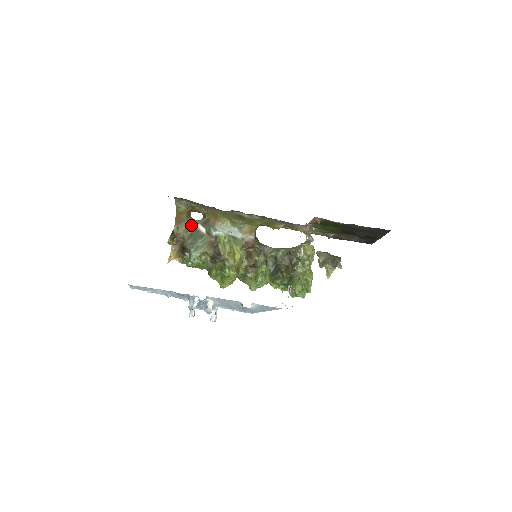
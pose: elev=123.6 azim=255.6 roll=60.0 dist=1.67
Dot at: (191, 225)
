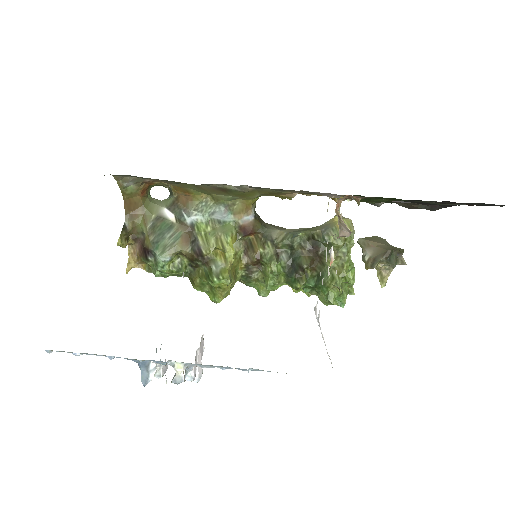
Dot at: (151, 211)
